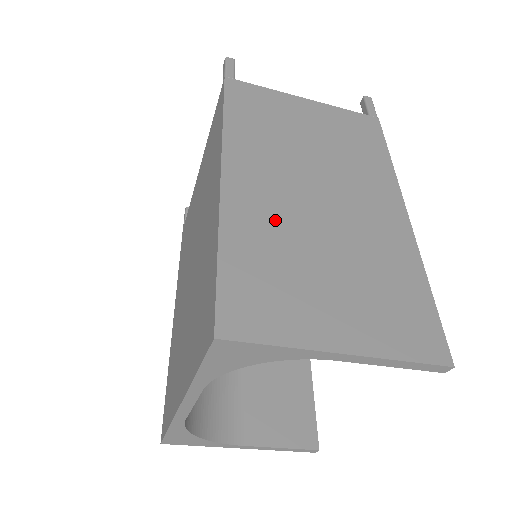
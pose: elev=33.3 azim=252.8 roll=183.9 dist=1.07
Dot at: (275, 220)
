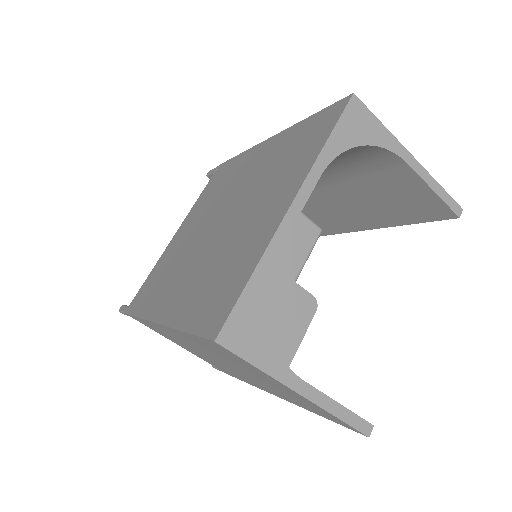
Dot at: occluded
